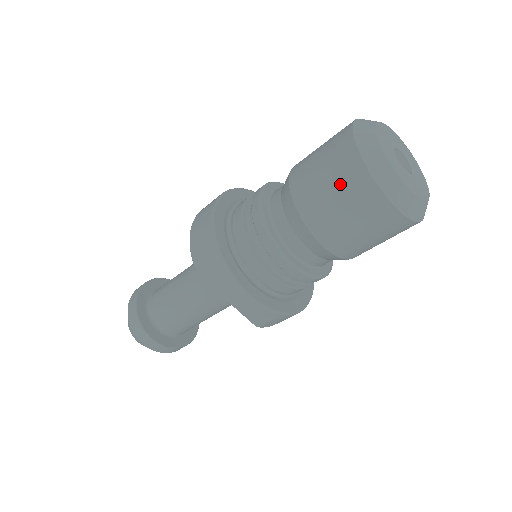
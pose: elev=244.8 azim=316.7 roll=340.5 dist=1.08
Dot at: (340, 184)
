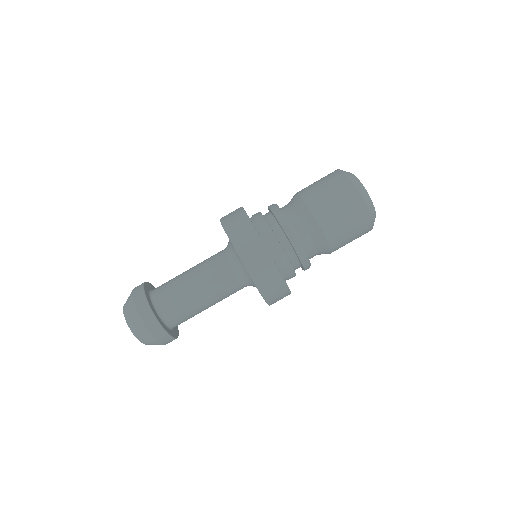
Dot at: (329, 181)
